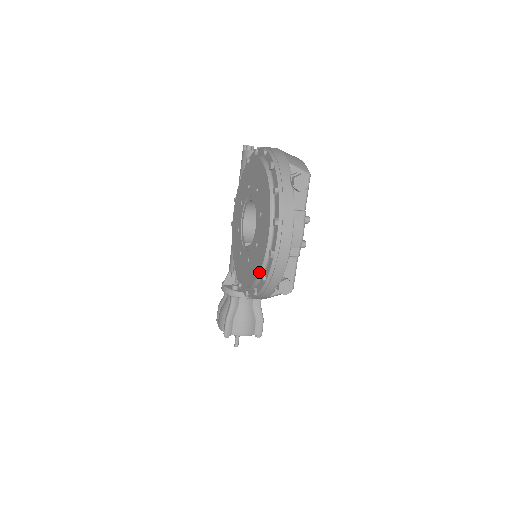
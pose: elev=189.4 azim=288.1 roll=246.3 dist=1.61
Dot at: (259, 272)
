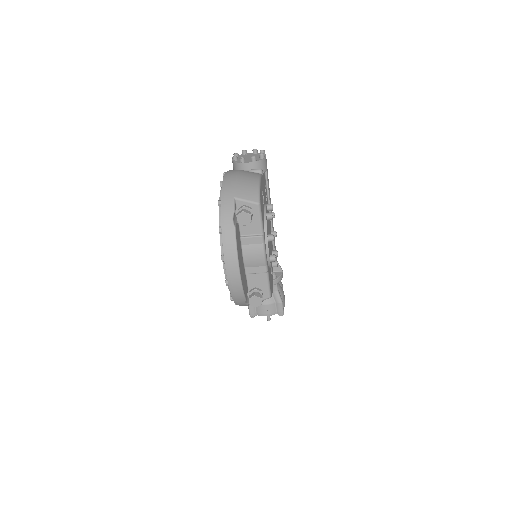
Dot at: occluded
